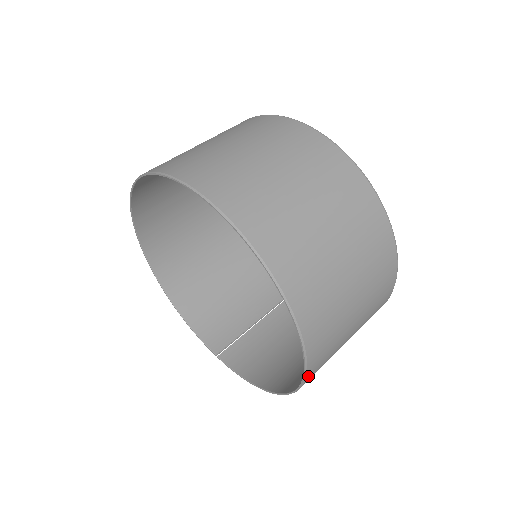
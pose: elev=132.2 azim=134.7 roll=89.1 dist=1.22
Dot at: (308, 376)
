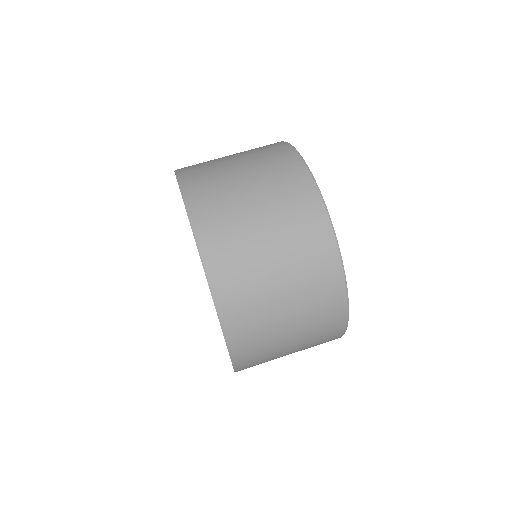
Dot at: (227, 326)
